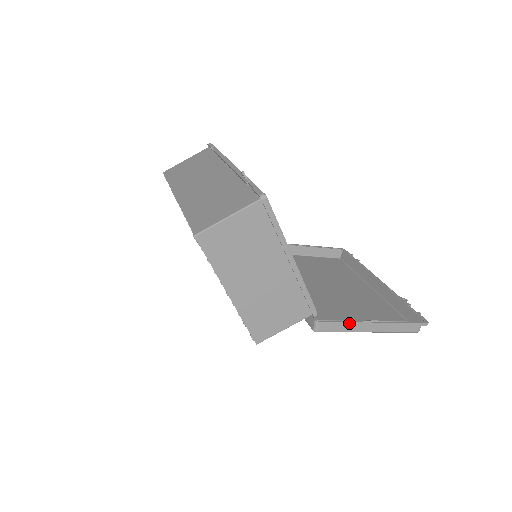
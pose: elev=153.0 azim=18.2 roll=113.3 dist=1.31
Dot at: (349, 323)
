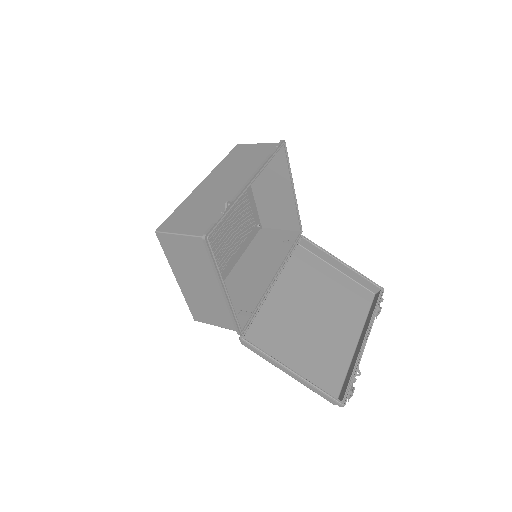
Dot at: (267, 357)
